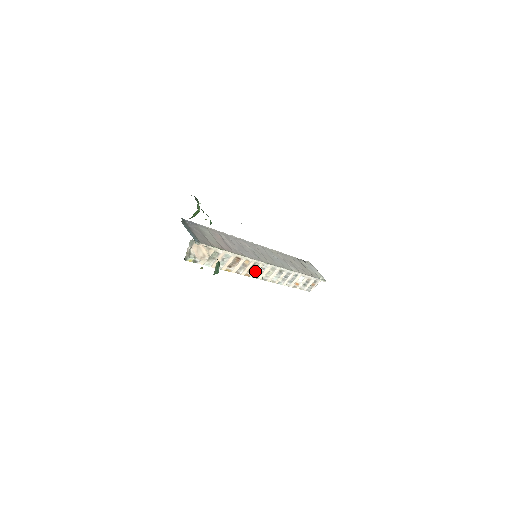
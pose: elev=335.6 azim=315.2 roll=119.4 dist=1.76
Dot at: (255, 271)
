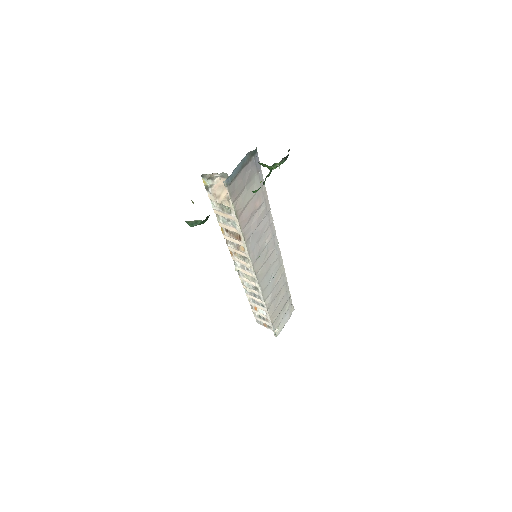
Dot at: (240, 260)
